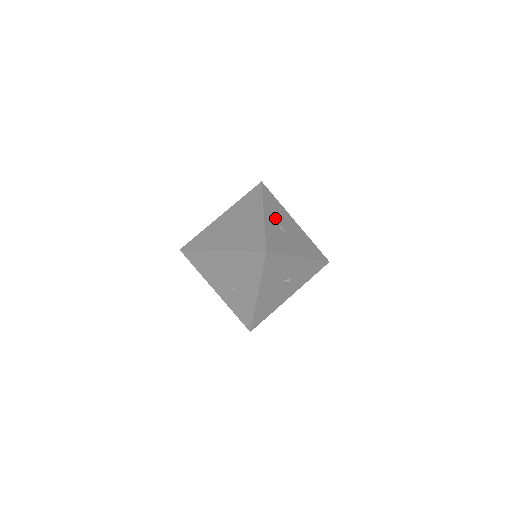
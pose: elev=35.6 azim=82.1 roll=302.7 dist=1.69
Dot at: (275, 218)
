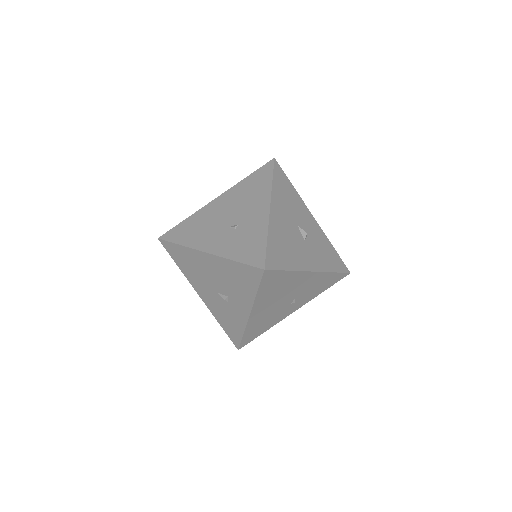
Dot at: occluded
